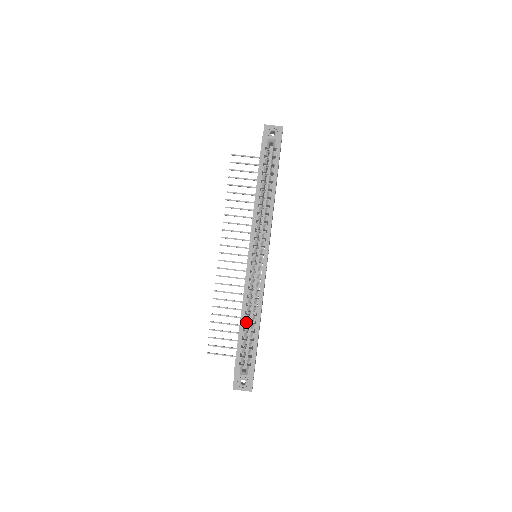
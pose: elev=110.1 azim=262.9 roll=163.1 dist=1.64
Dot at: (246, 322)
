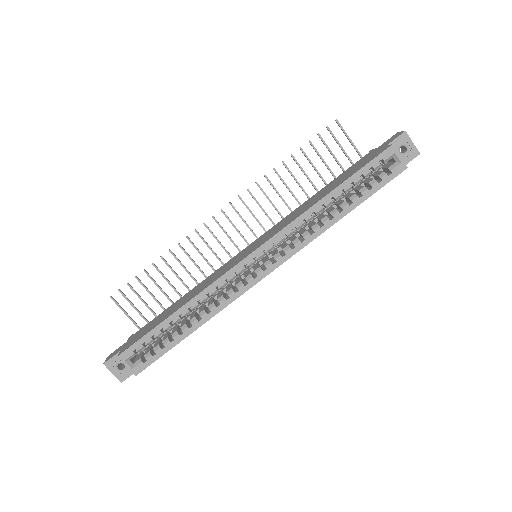
Dot at: (181, 315)
